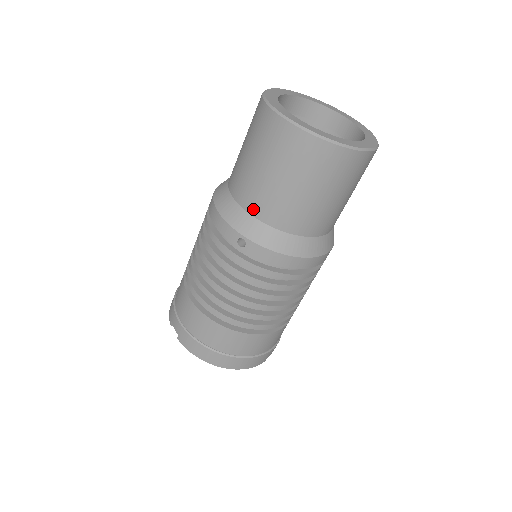
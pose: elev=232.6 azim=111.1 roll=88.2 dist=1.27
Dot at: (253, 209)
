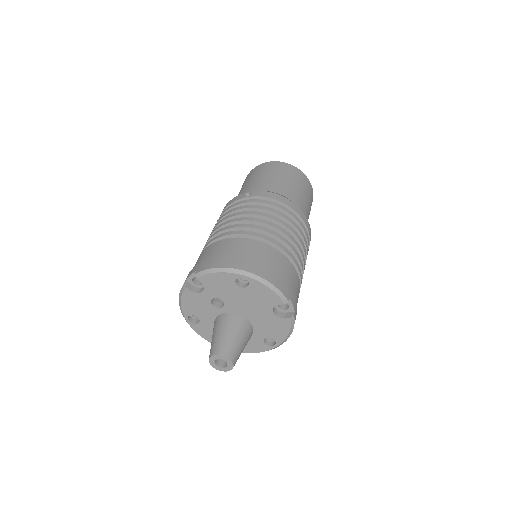
Dot at: (251, 190)
